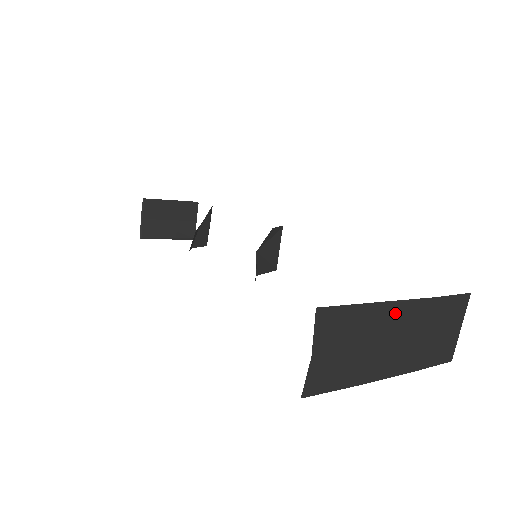
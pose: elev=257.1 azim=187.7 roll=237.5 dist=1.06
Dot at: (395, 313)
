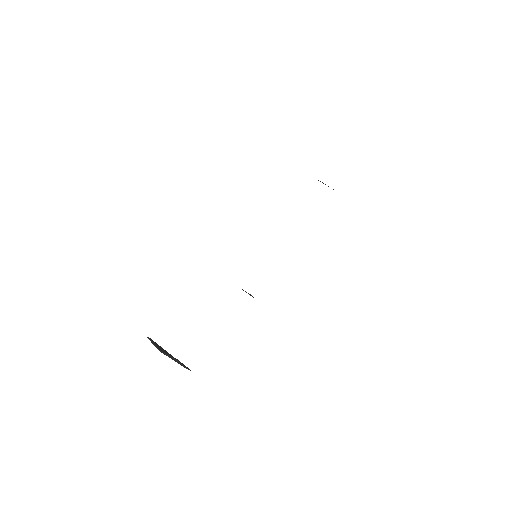
Dot at: occluded
